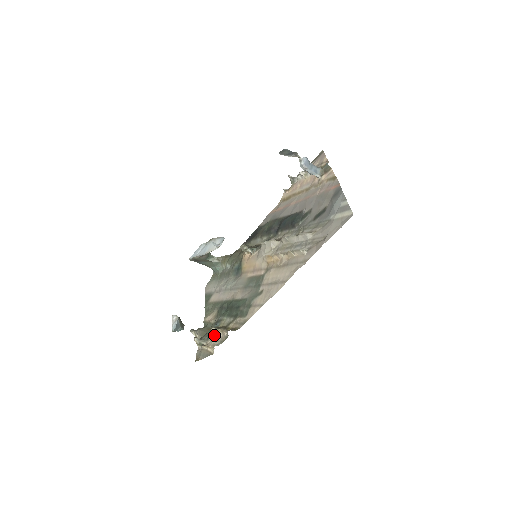
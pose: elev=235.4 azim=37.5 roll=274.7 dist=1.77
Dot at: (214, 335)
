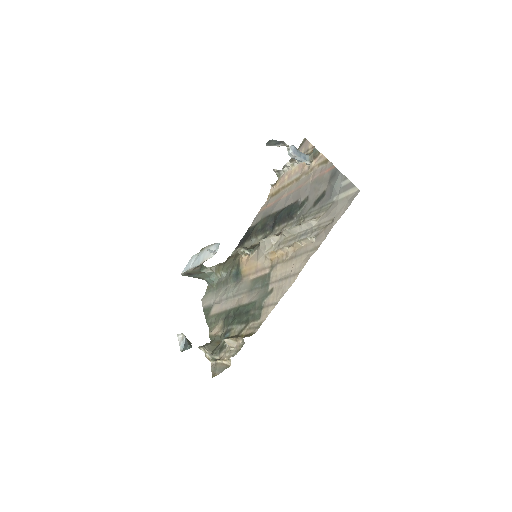
Dot at: (227, 346)
